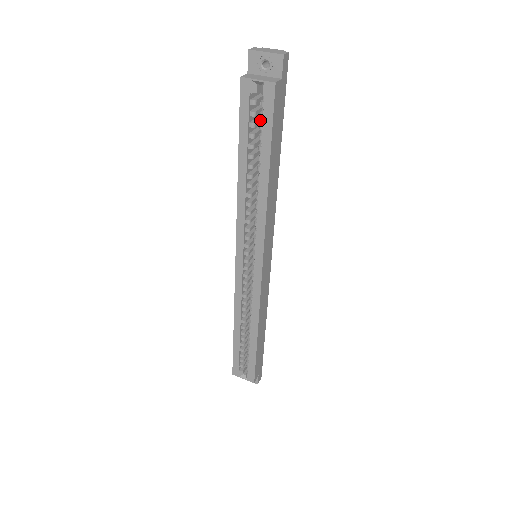
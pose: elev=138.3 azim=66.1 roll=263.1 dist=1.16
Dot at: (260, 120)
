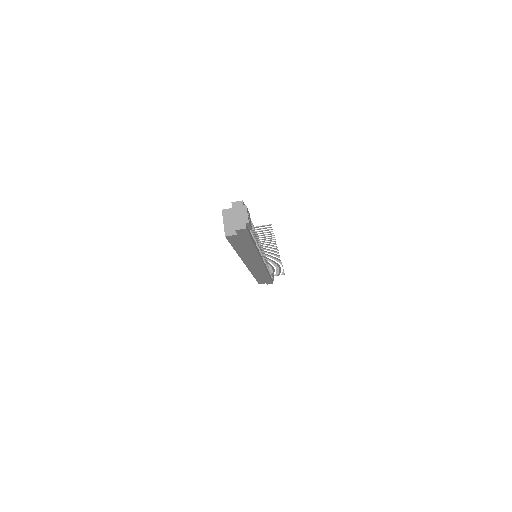
Dot at: occluded
